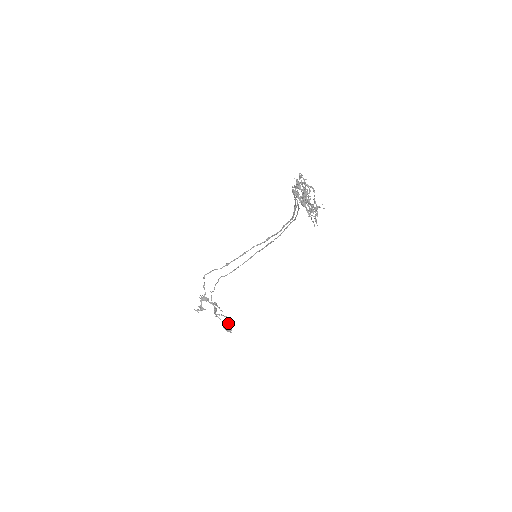
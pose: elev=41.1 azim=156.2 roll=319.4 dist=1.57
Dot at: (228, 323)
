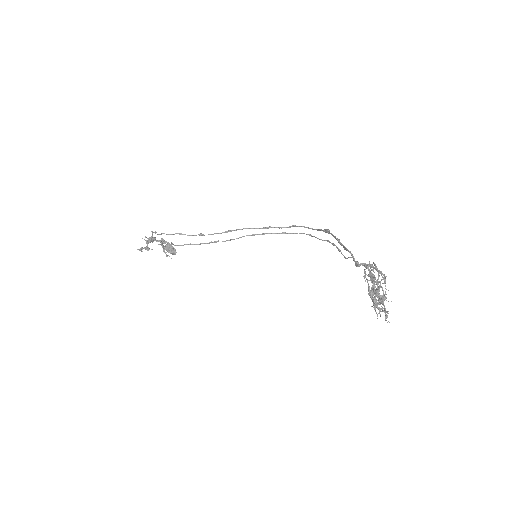
Dot at: (171, 246)
